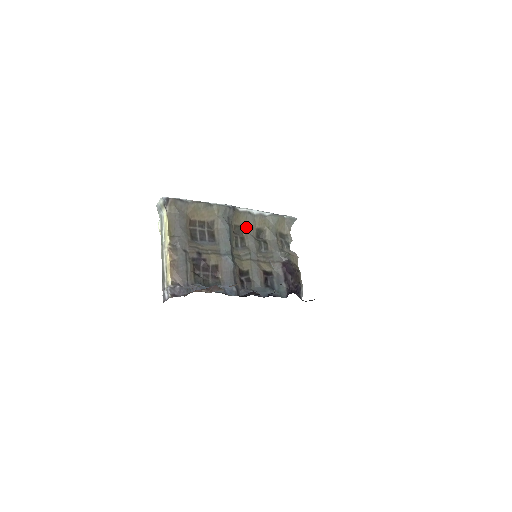
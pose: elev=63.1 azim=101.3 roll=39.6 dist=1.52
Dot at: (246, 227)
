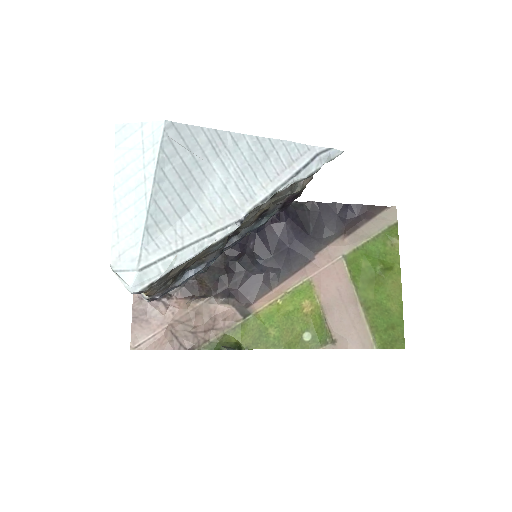
Dot at: occluded
